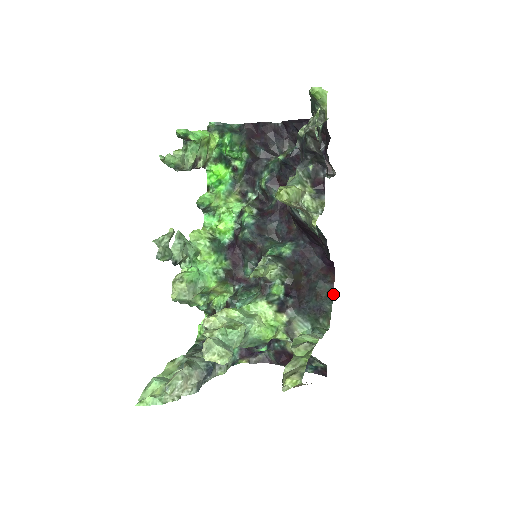
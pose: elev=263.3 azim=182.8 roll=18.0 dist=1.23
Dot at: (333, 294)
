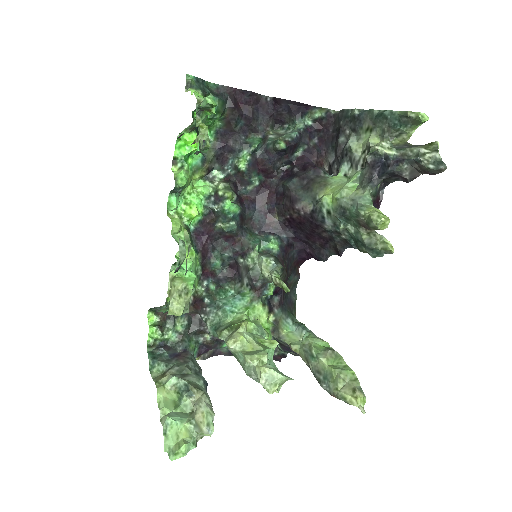
Dot at: occluded
